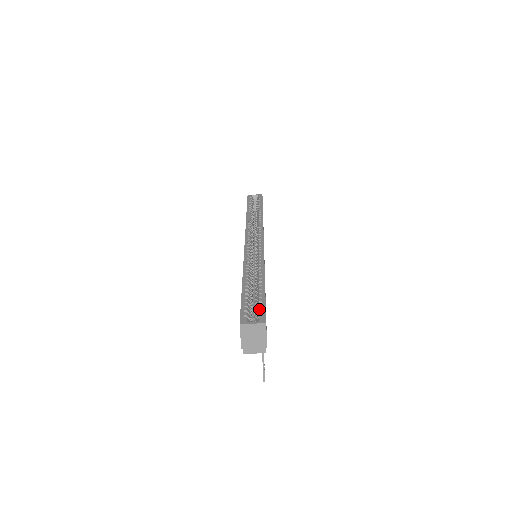
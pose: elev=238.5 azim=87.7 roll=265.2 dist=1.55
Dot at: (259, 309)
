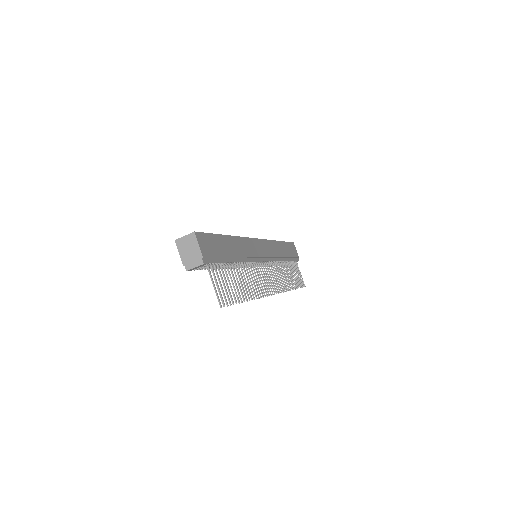
Dot at: occluded
